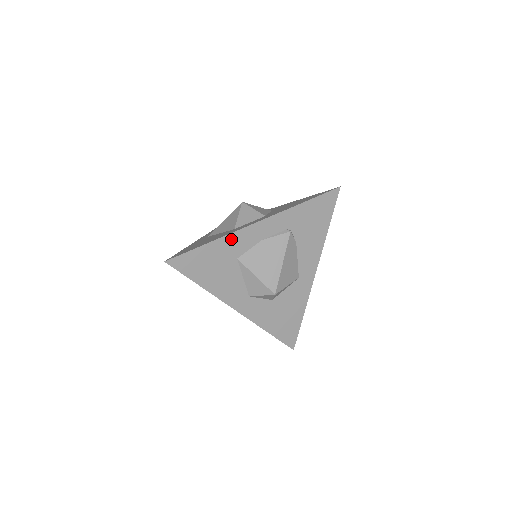
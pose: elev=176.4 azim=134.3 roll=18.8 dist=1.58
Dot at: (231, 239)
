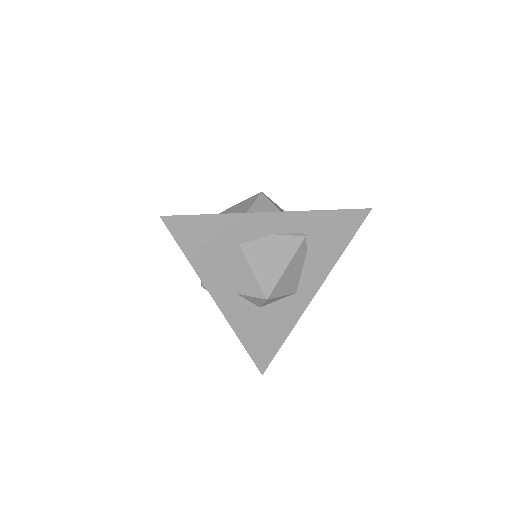
Dot at: (241, 220)
